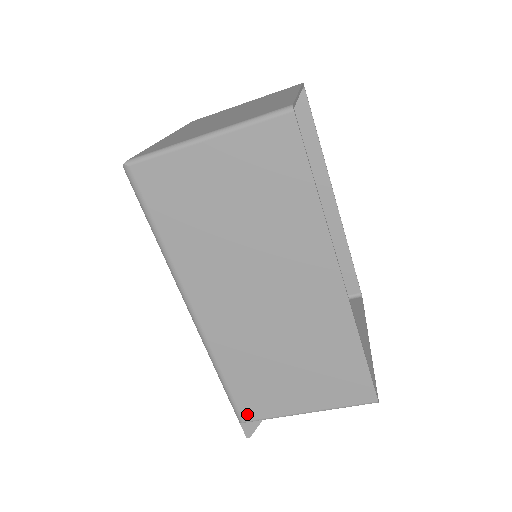
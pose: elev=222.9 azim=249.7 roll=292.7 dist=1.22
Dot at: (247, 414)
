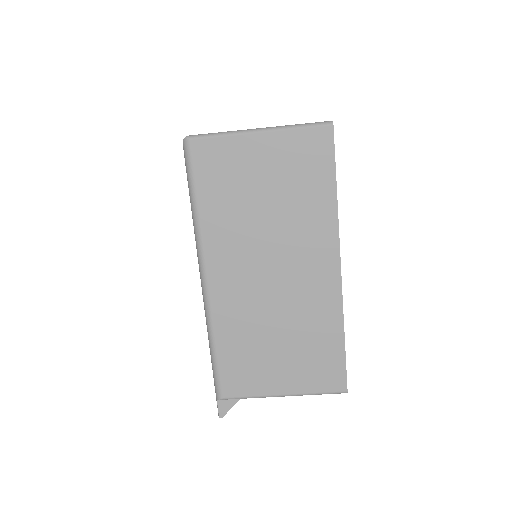
Dot at: (227, 390)
